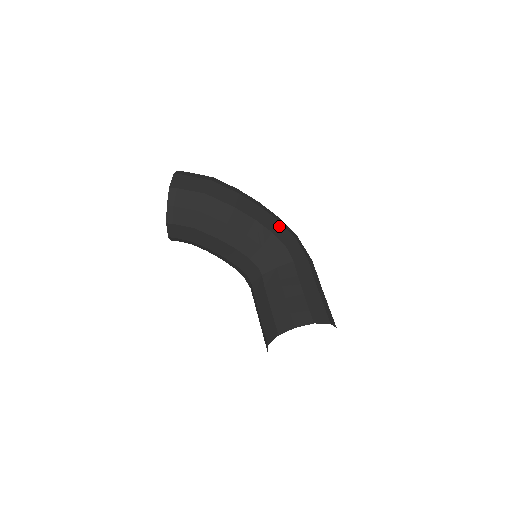
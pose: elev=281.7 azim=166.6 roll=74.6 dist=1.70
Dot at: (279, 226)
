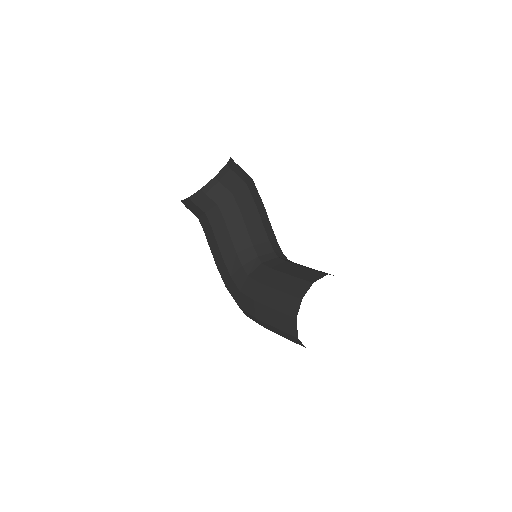
Dot at: occluded
